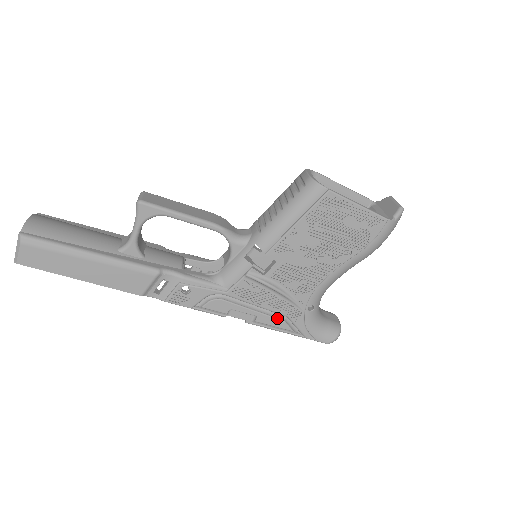
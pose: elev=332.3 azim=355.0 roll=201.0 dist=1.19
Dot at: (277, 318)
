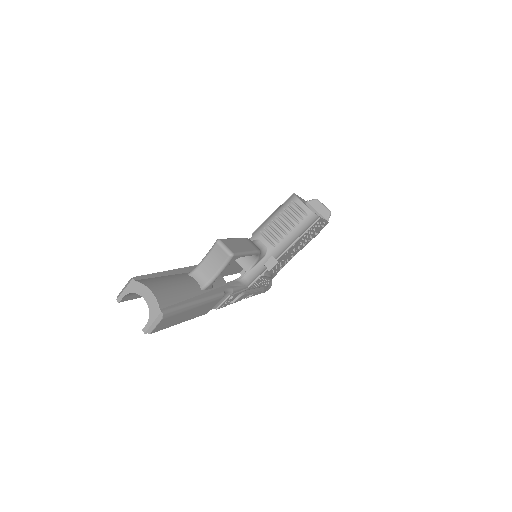
Dot at: (260, 290)
